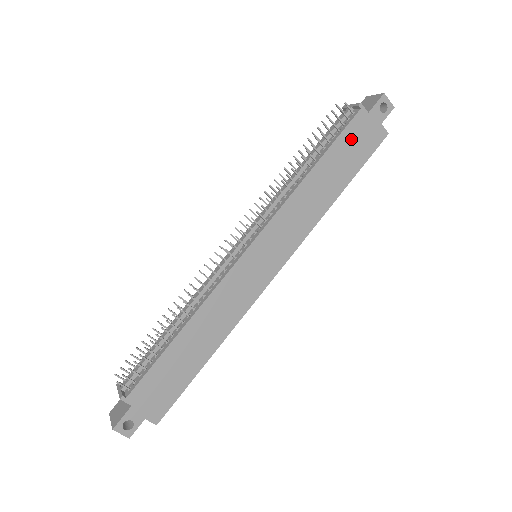
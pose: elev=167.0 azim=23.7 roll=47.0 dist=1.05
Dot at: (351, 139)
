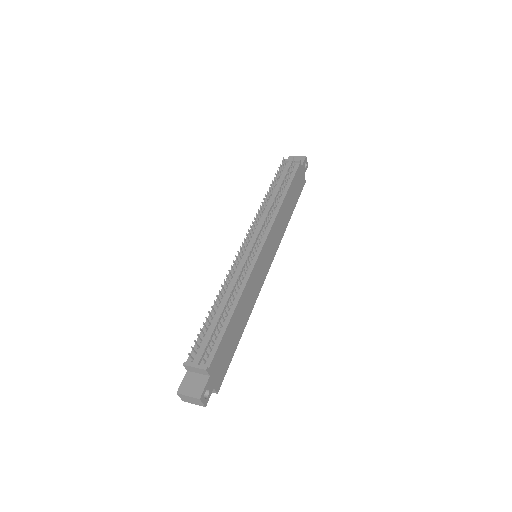
Dot at: (296, 181)
